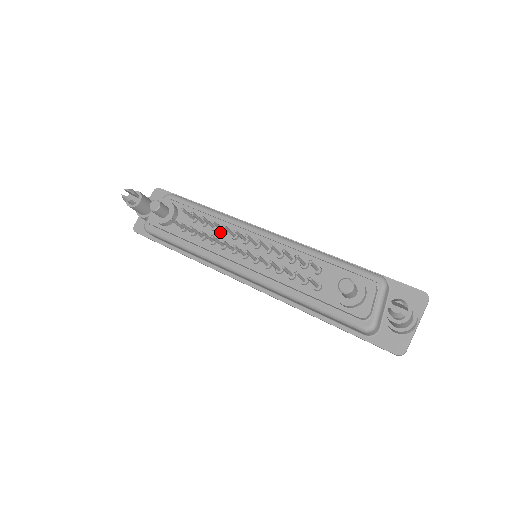
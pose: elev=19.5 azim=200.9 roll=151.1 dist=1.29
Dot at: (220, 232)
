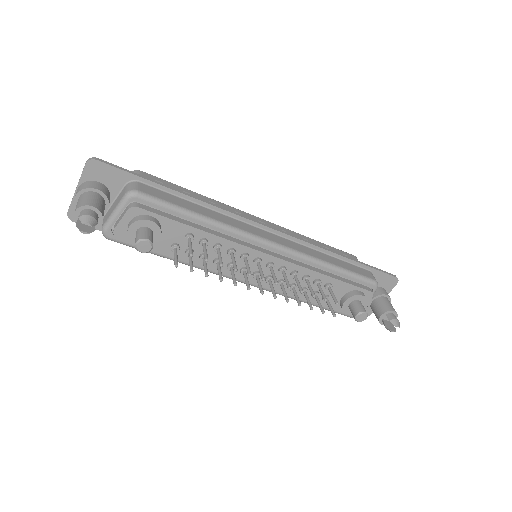
Dot at: (225, 252)
